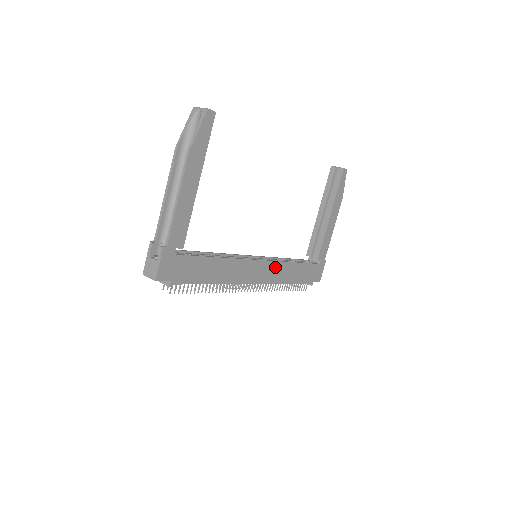
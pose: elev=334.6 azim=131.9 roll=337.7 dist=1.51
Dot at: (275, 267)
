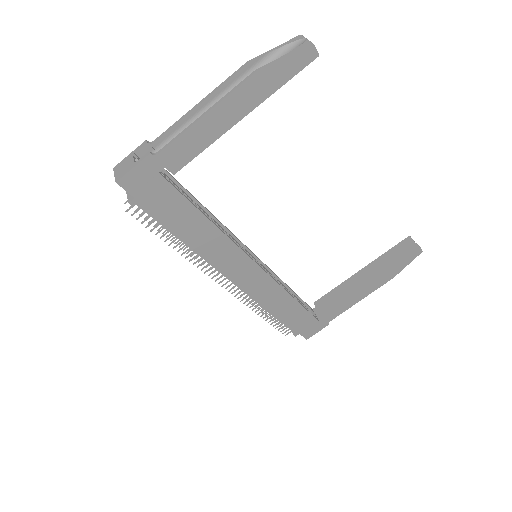
Dot at: (268, 284)
